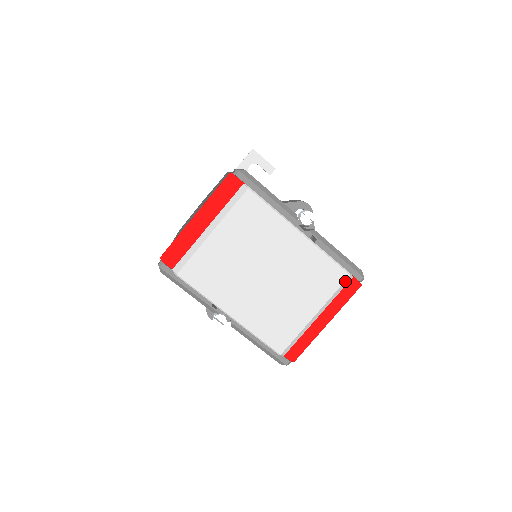
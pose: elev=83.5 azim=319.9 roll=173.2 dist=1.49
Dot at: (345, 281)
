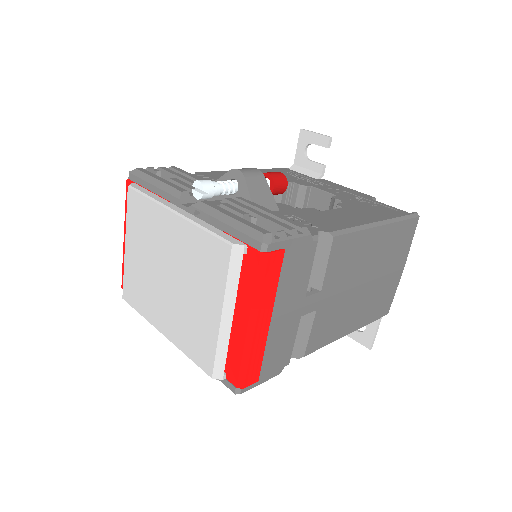
Dot at: (232, 257)
